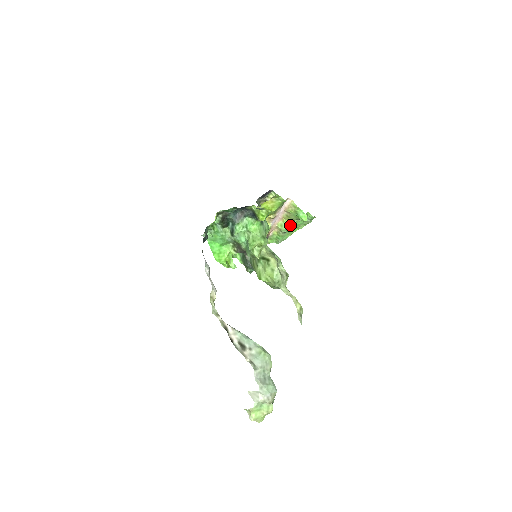
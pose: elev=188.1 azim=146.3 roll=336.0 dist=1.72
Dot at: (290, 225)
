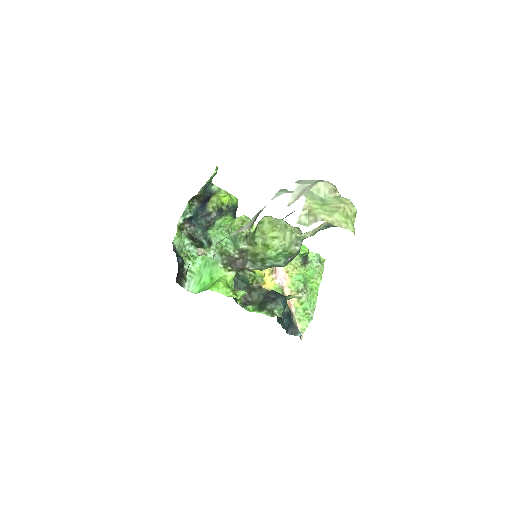
Dot at: (300, 275)
